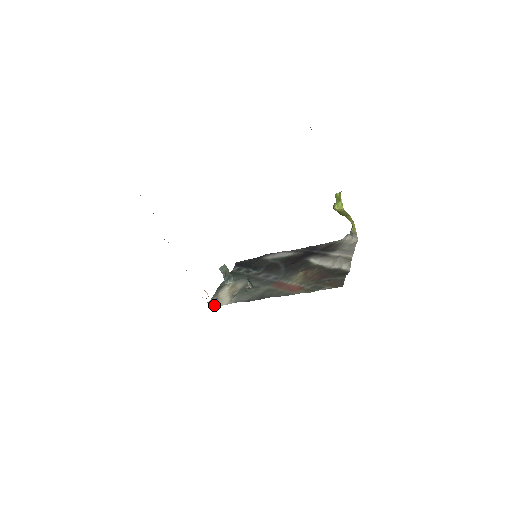
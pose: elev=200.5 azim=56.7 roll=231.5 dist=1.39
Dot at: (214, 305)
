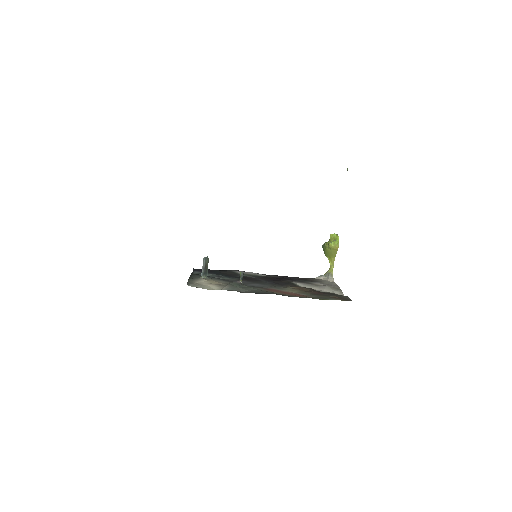
Dot at: occluded
